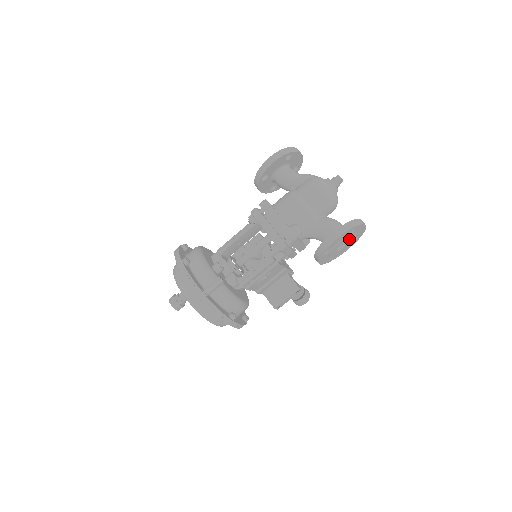
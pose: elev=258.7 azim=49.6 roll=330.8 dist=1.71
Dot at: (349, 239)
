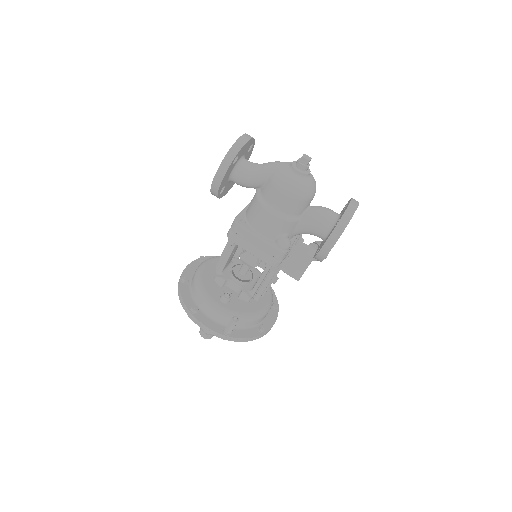
Dot at: occluded
